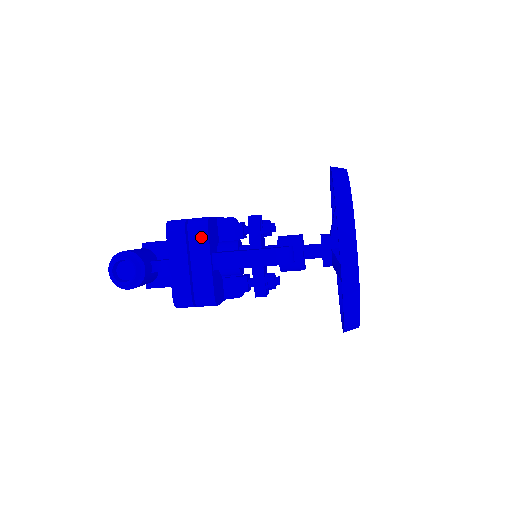
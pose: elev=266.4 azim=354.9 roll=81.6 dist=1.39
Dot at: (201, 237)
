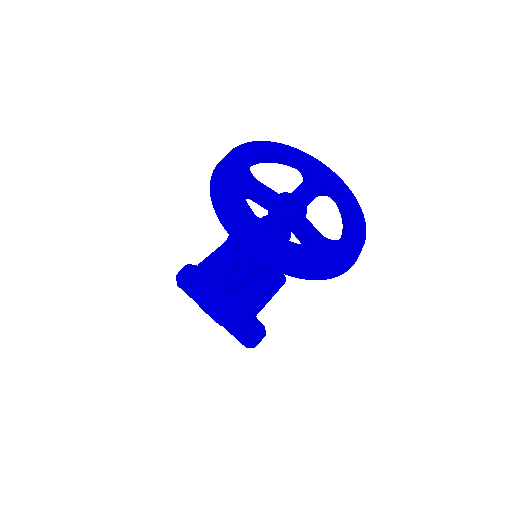
Dot at: occluded
